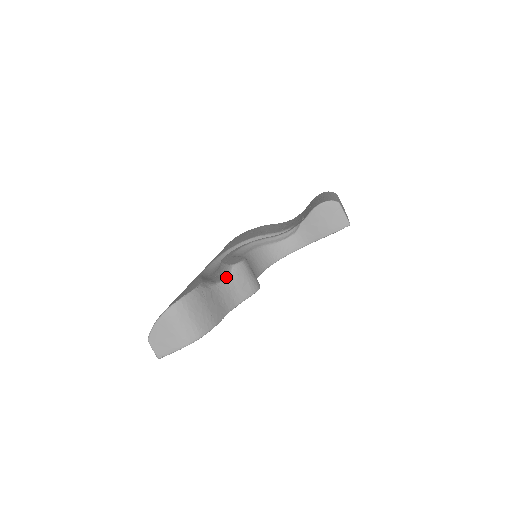
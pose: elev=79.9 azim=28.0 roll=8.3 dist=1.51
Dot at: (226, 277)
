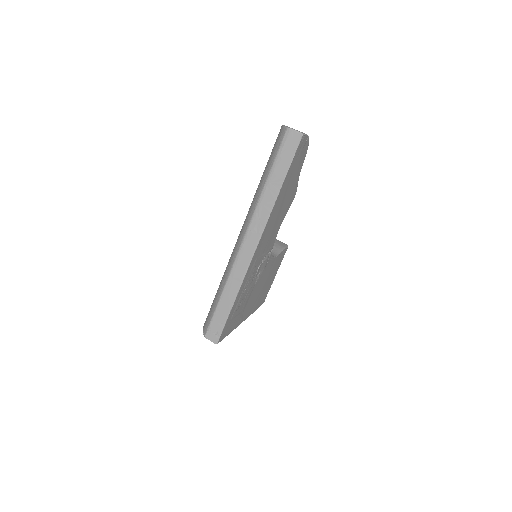
Dot at: occluded
